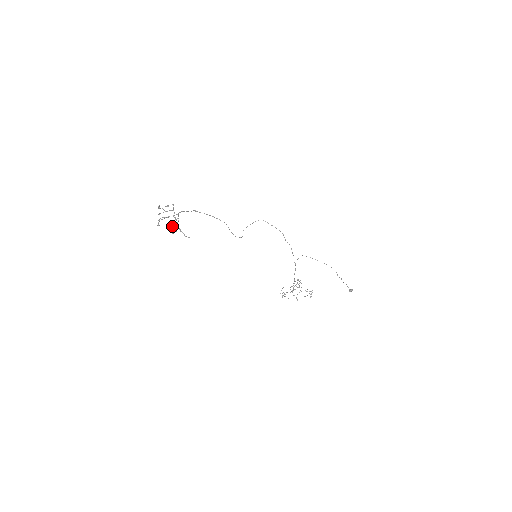
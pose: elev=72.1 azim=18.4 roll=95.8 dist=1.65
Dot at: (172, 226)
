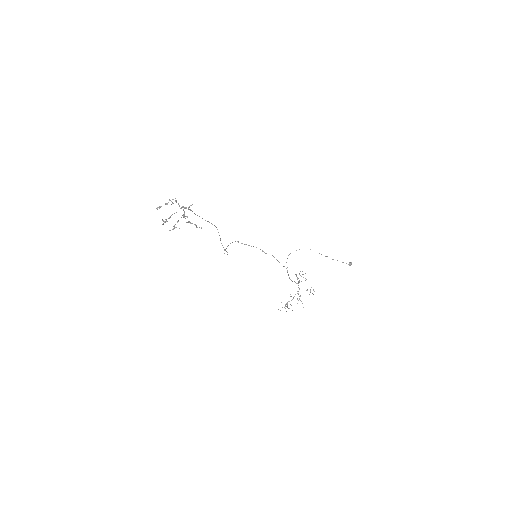
Dot at: (183, 215)
